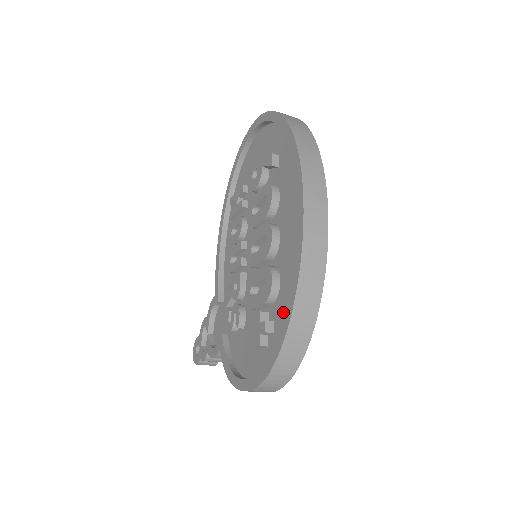
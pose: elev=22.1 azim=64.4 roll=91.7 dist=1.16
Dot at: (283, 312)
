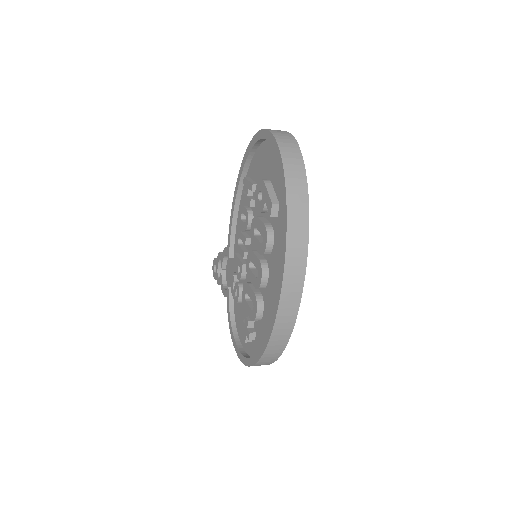
Dot at: (261, 337)
